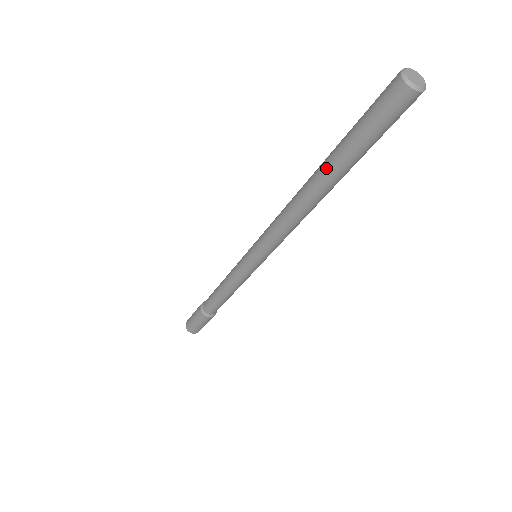
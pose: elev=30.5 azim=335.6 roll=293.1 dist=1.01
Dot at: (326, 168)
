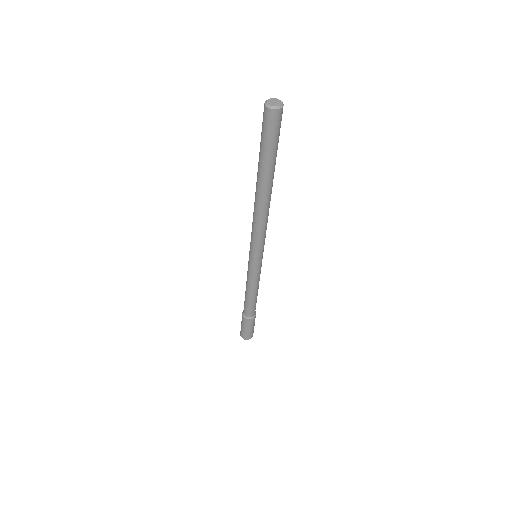
Dot at: (261, 177)
